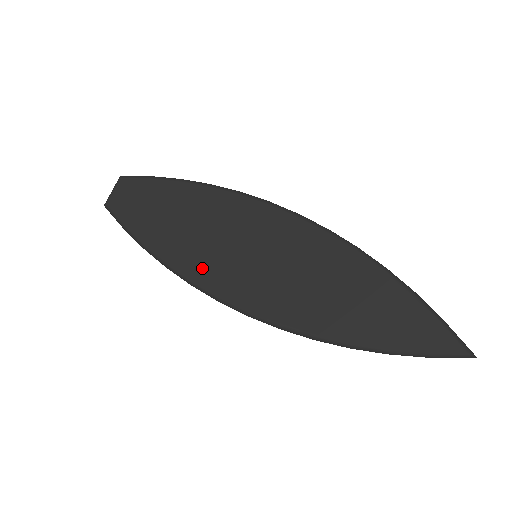
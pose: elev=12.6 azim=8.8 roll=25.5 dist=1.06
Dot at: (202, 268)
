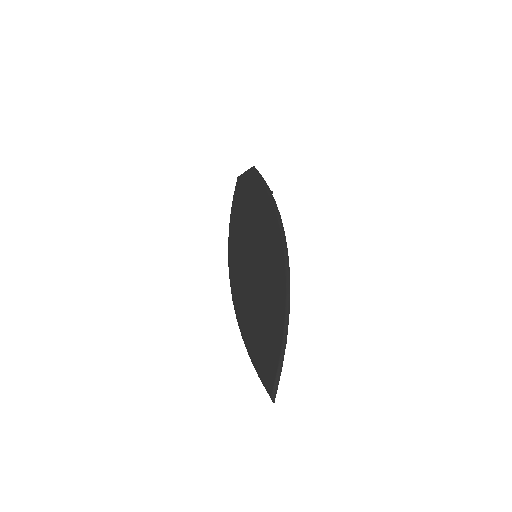
Dot at: (236, 242)
